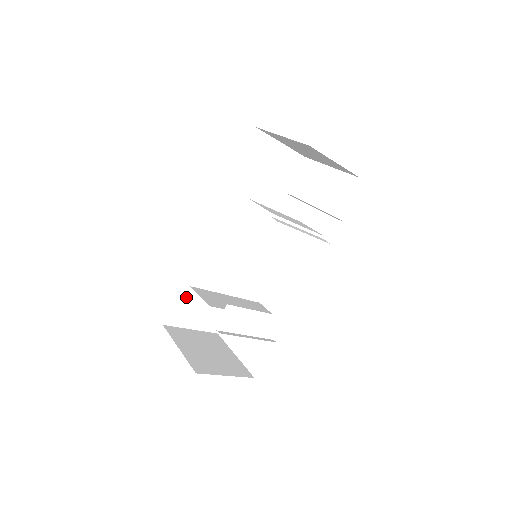
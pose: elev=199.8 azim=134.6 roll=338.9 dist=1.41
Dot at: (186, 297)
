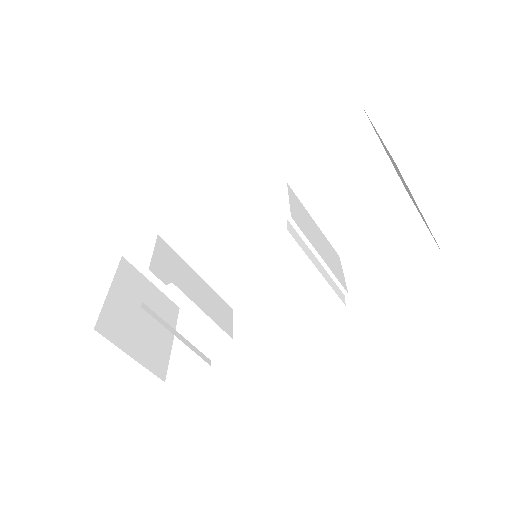
Dot at: occluded
